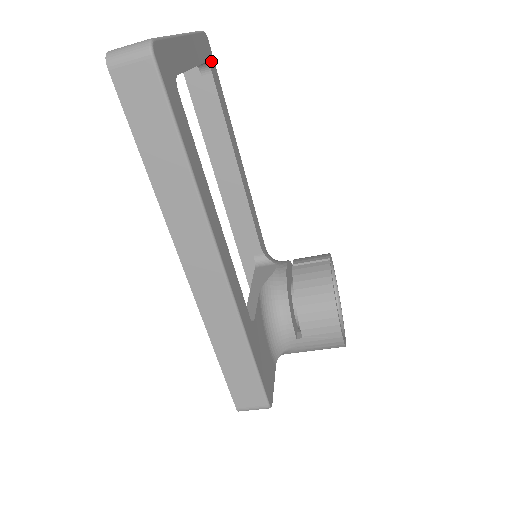
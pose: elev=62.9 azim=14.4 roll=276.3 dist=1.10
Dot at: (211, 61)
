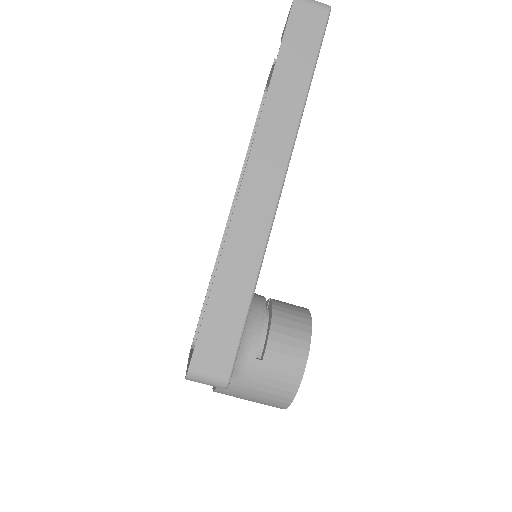
Dot at: occluded
